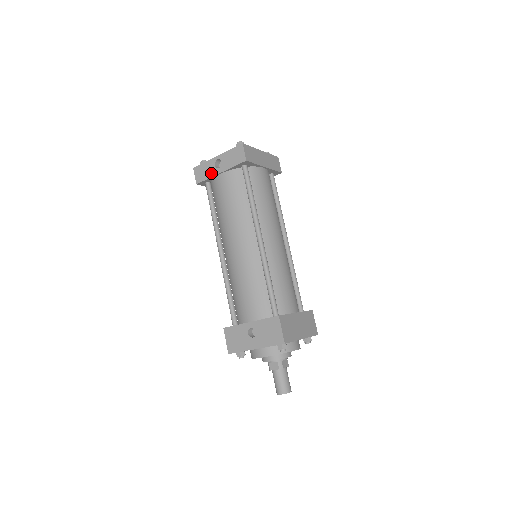
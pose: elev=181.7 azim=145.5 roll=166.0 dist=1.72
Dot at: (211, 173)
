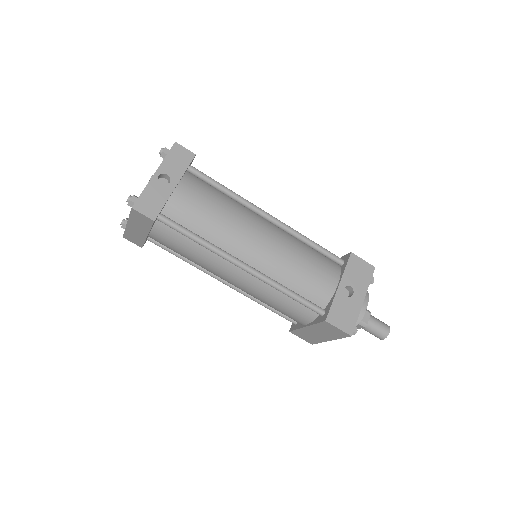
Dot at: (164, 195)
